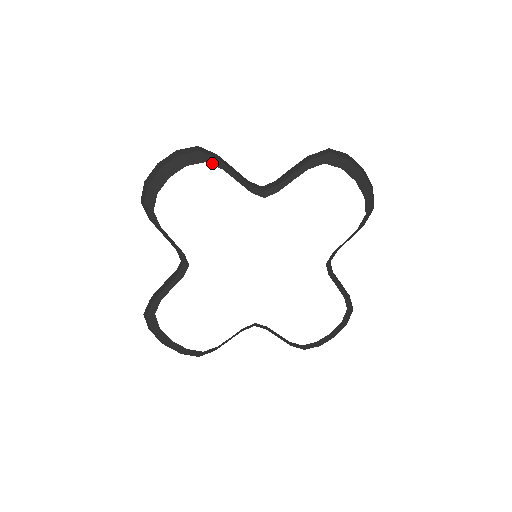
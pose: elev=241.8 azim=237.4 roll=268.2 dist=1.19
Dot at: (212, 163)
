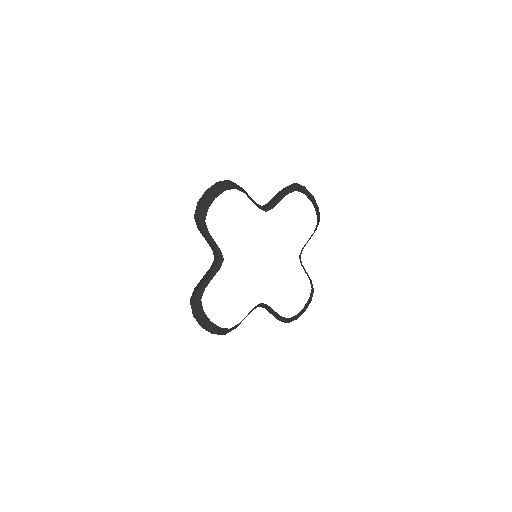
Dot at: (239, 189)
